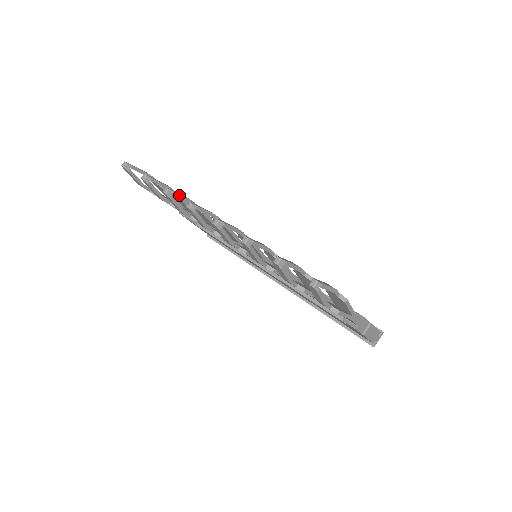
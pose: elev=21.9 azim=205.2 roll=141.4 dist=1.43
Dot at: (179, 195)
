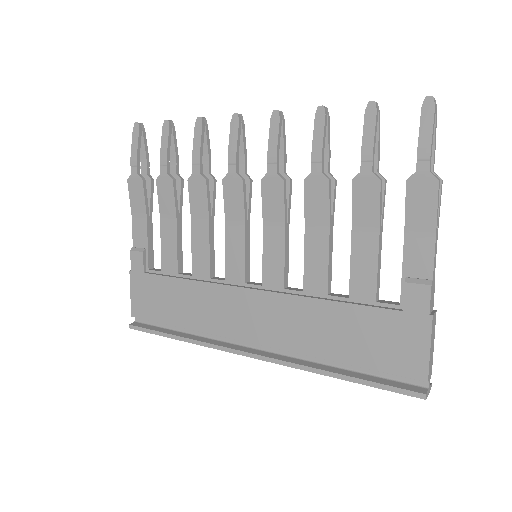
Dot at: (208, 136)
